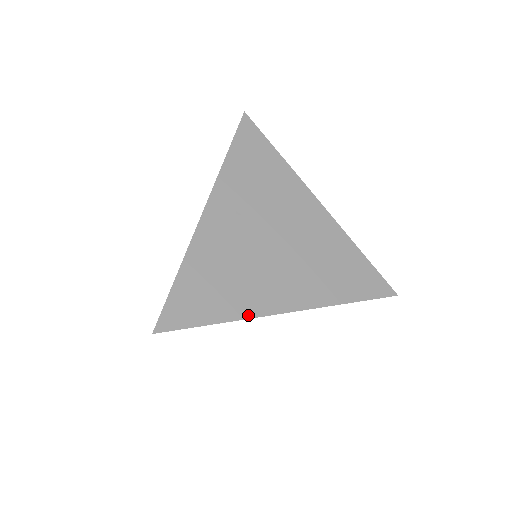
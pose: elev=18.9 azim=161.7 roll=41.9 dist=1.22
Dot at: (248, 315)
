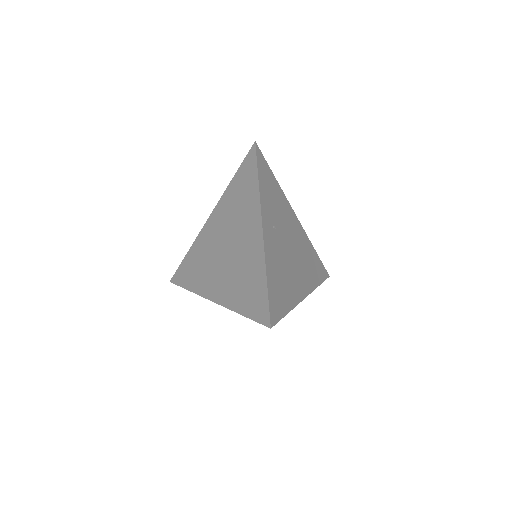
Dot at: (296, 303)
